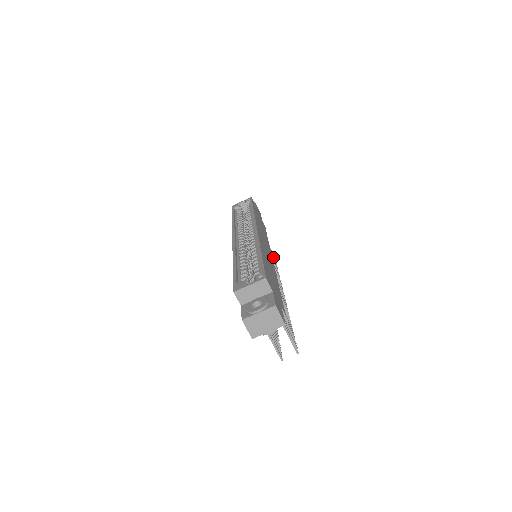
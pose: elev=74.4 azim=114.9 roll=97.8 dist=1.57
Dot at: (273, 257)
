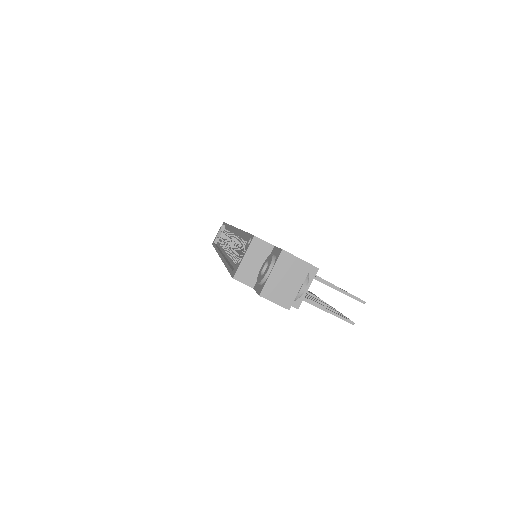
Dot at: occluded
